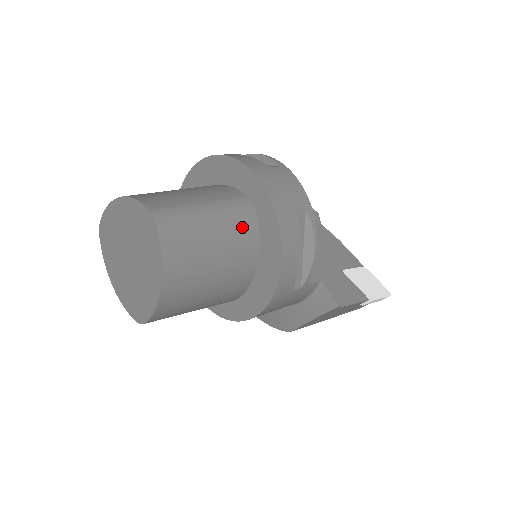
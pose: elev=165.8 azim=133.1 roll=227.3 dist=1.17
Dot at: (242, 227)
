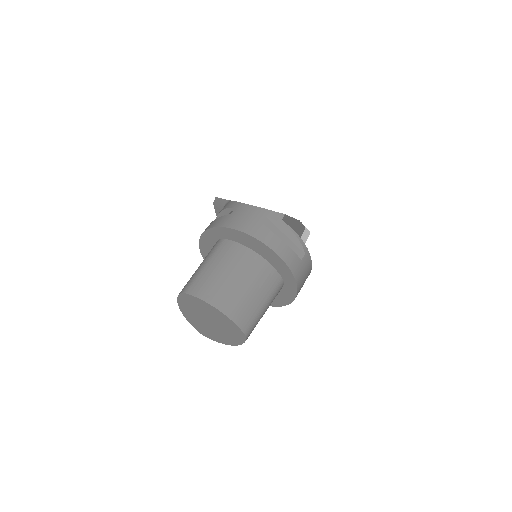
Dot at: occluded
